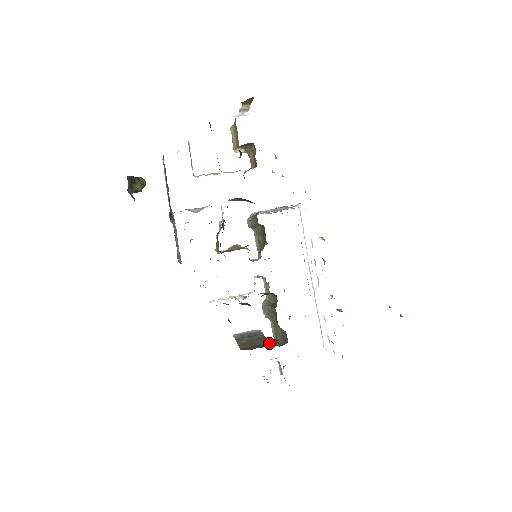
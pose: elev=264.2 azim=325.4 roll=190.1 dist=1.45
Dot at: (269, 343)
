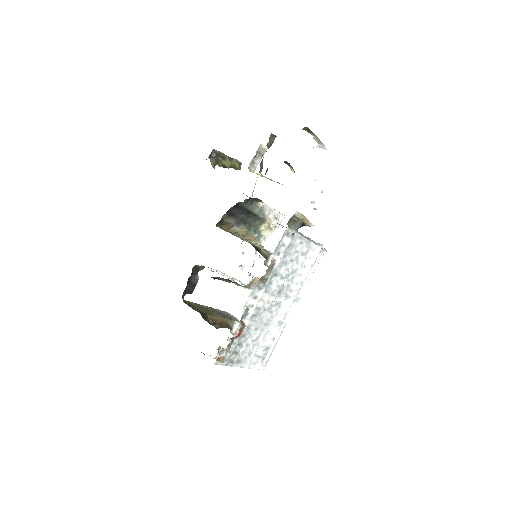
Dot at: (200, 311)
